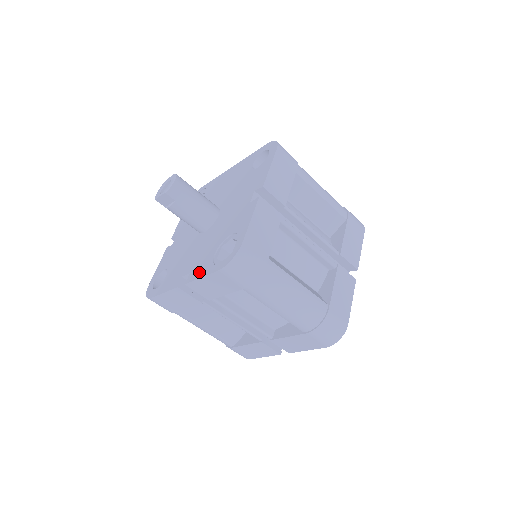
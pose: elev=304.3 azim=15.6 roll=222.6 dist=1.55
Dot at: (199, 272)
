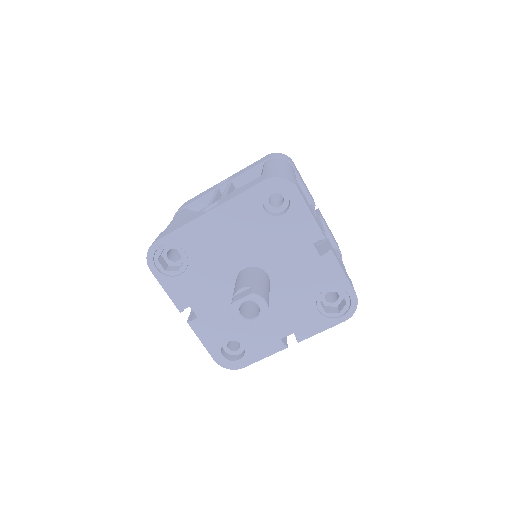
Dot at: (312, 329)
